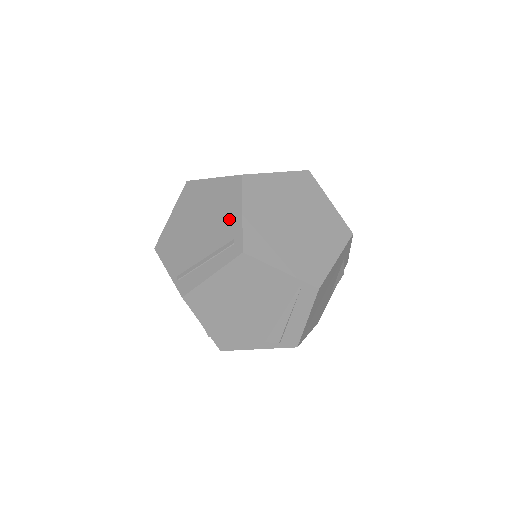
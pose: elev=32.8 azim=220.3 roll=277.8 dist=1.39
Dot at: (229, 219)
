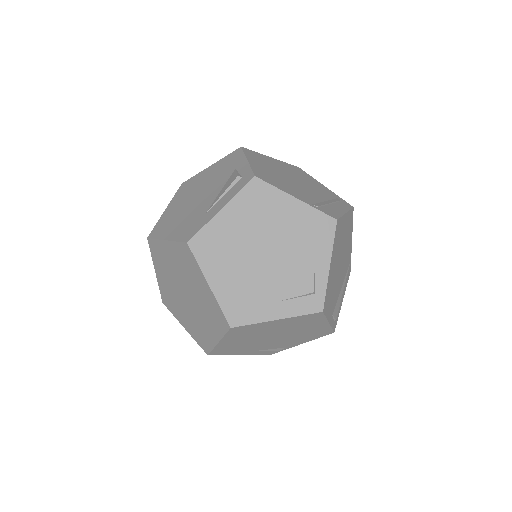
Dot at: (319, 186)
